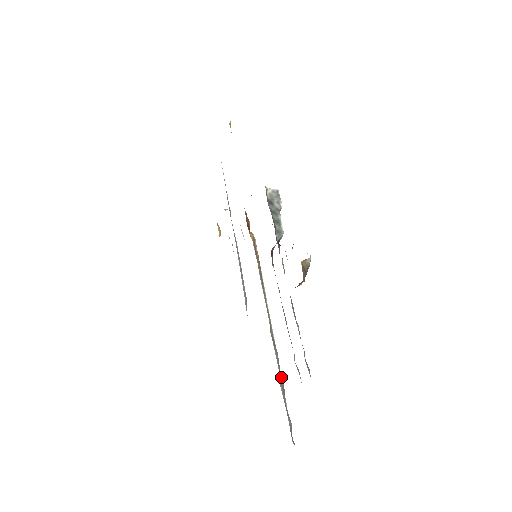
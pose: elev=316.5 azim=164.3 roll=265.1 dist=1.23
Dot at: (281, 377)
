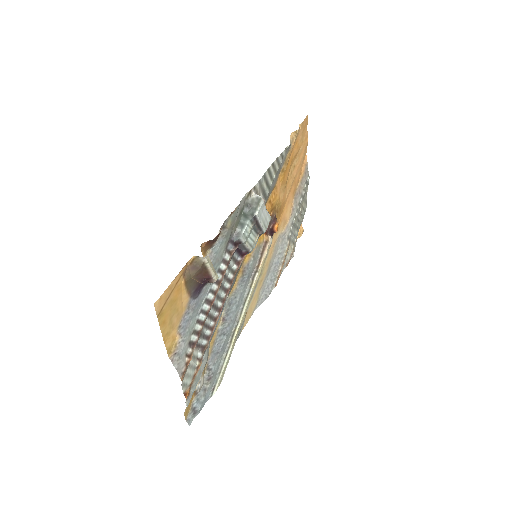
Dot at: (214, 366)
